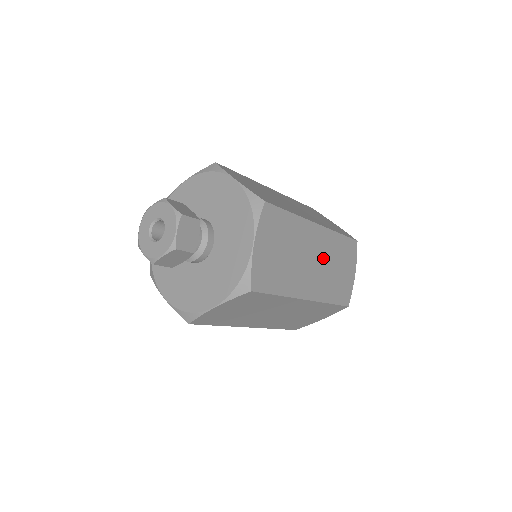
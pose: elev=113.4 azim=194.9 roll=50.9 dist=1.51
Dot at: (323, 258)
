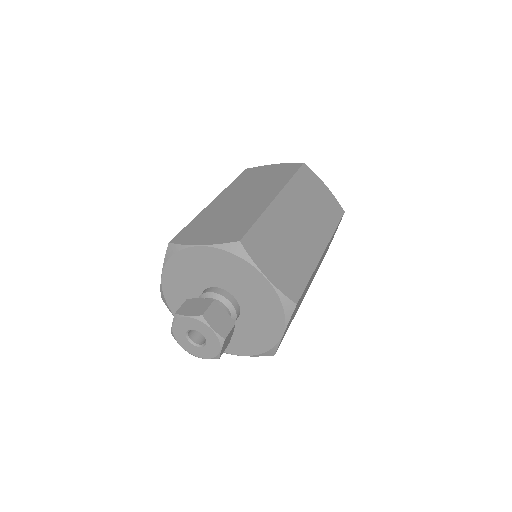
Dot at: (302, 211)
